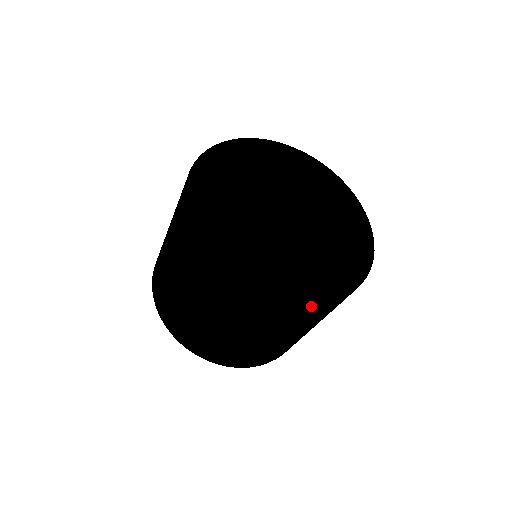
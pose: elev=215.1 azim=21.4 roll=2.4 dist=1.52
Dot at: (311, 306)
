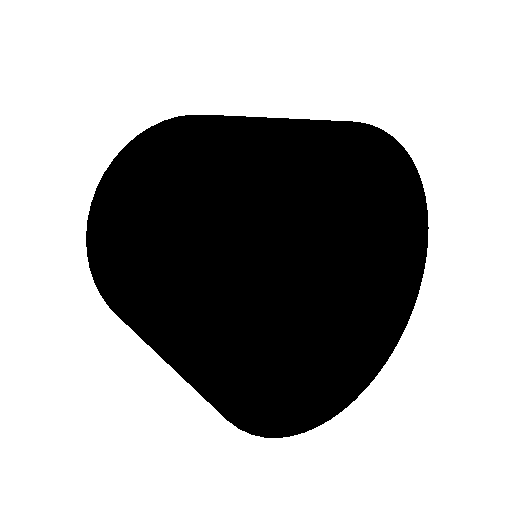
Dot at: occluded
